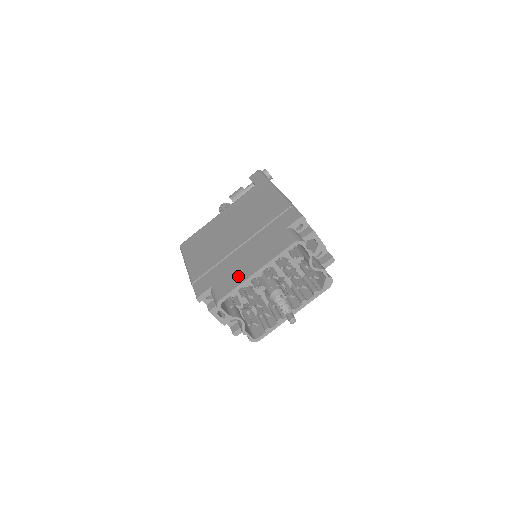
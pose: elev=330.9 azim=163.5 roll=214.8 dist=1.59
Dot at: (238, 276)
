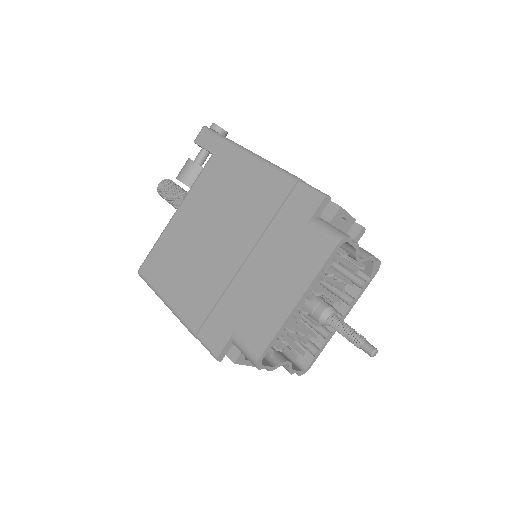
Dot at: (269, 314)
